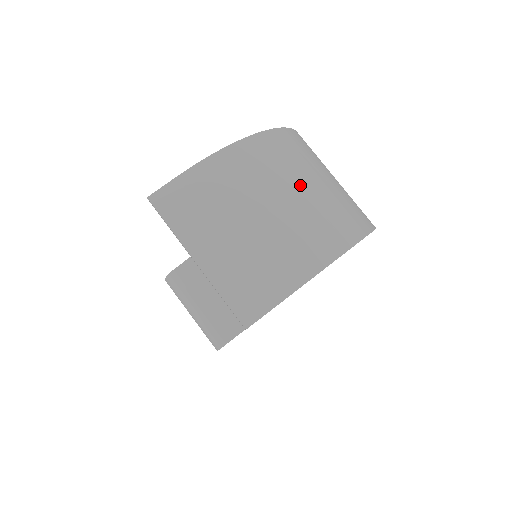
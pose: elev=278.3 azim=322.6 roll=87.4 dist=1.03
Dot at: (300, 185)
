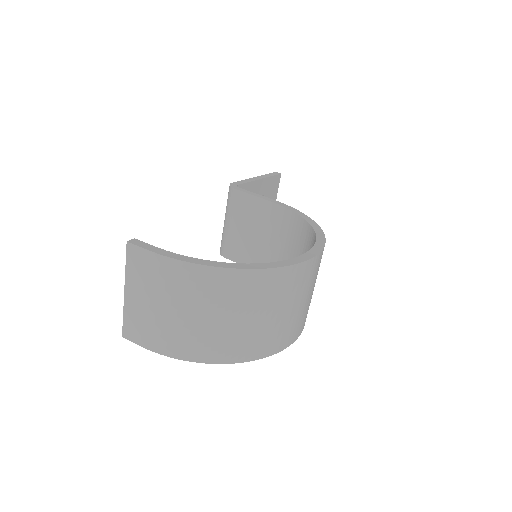
Dot at: (217, 315)
